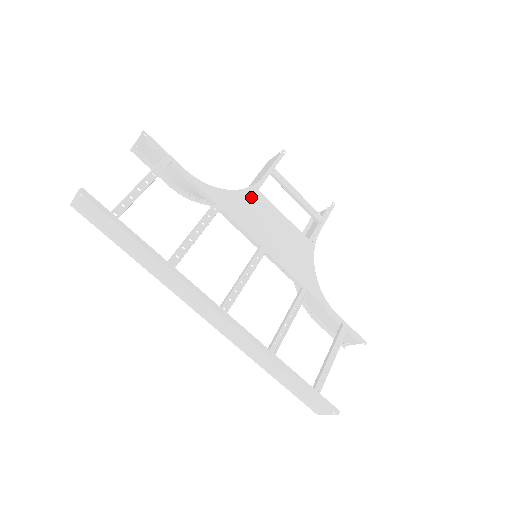
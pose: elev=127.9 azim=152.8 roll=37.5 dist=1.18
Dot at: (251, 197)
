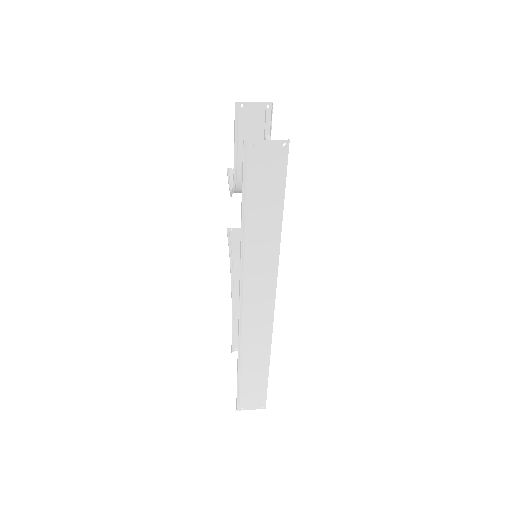
Dot at: occluded
